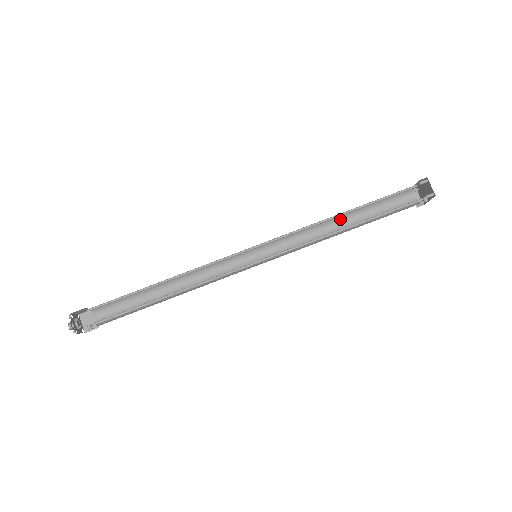
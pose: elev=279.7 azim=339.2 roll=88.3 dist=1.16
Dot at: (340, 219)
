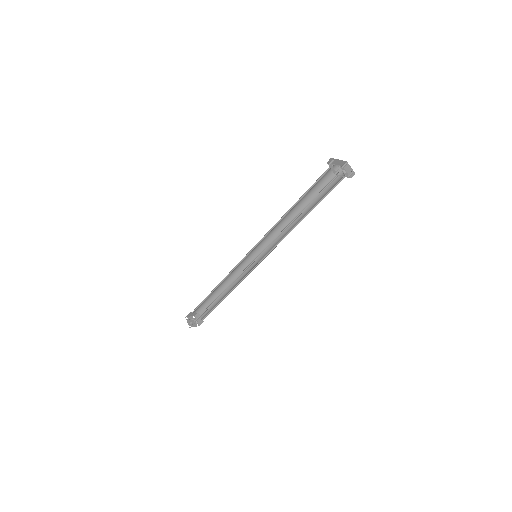
Dot at: (298, 211)
